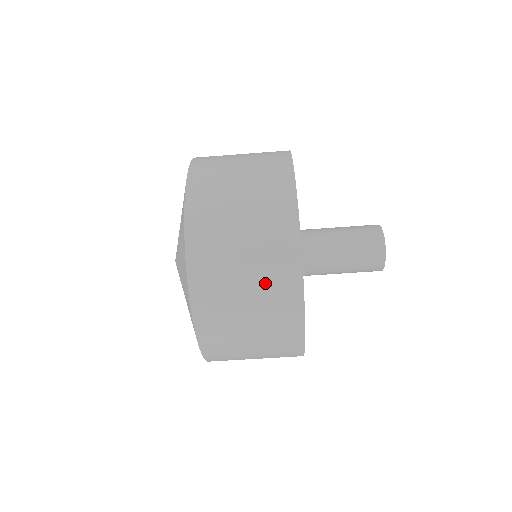
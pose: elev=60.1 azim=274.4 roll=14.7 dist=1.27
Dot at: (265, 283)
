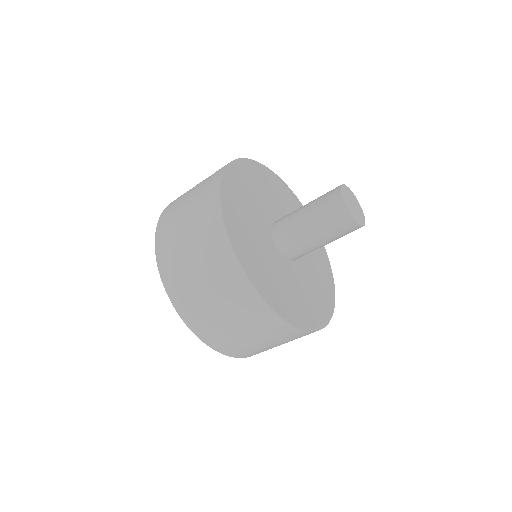
Dot at: occluded
